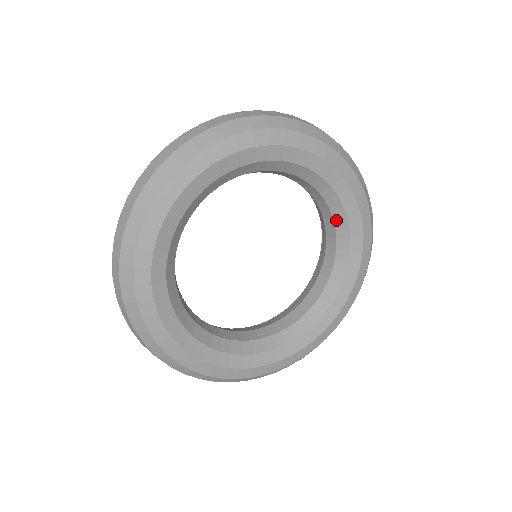
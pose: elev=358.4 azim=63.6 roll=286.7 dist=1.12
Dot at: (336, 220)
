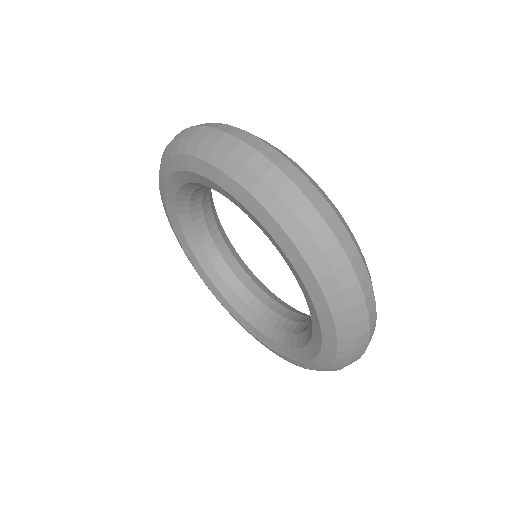
Dot at: (252, 278)
